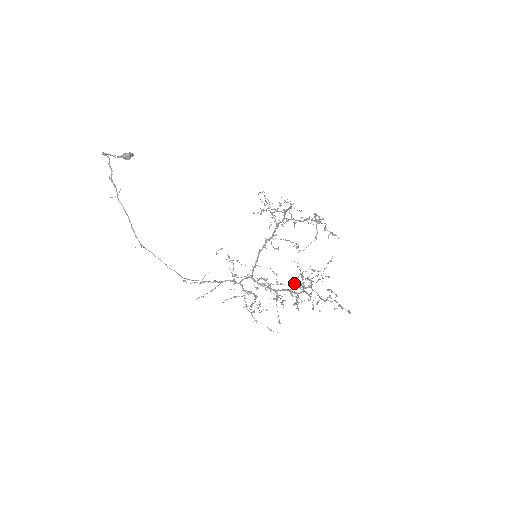
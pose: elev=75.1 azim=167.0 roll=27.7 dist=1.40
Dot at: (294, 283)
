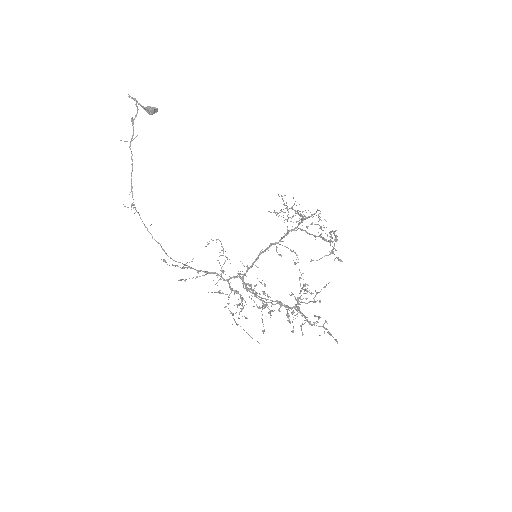
Dot at: (290, 295)
